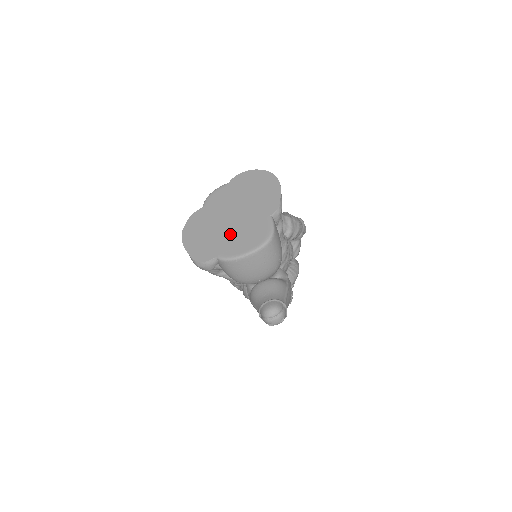
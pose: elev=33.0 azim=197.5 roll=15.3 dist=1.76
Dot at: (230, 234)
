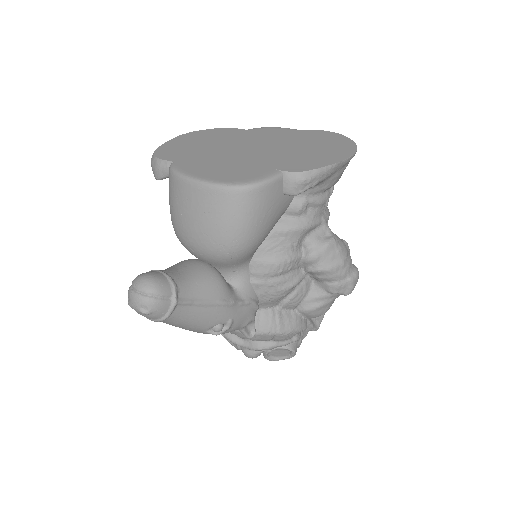
Dot at: (218, 156)
